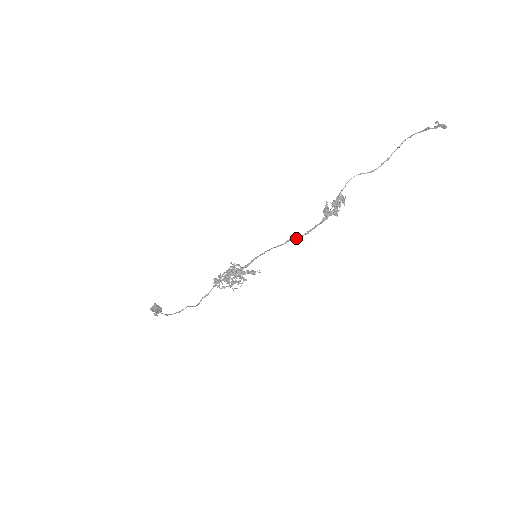
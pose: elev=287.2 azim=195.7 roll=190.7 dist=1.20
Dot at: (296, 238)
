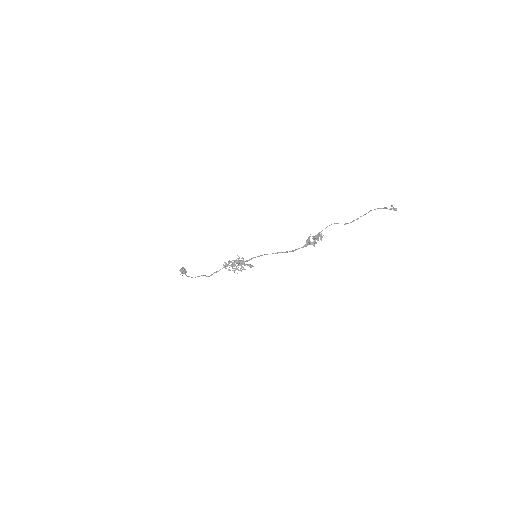
Dot at: (284, 252)
